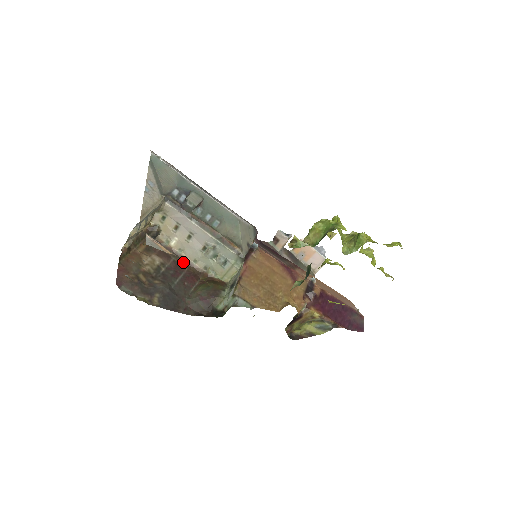
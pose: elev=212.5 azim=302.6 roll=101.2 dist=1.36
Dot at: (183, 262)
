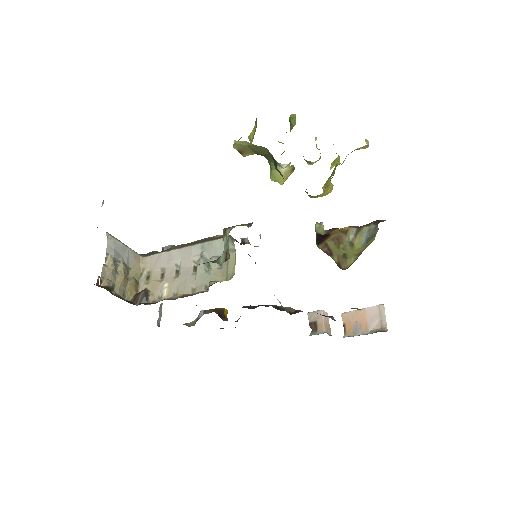
Dot at: occluded
